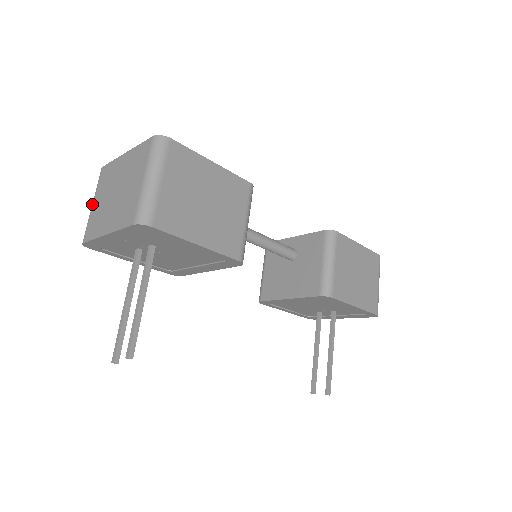
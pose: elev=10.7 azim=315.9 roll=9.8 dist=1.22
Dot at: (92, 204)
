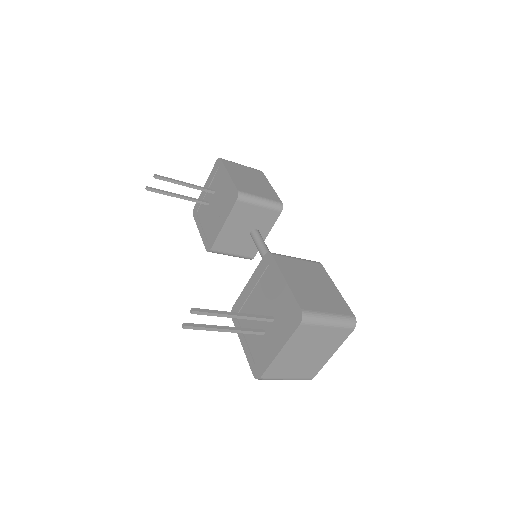
Dot at: occluded
